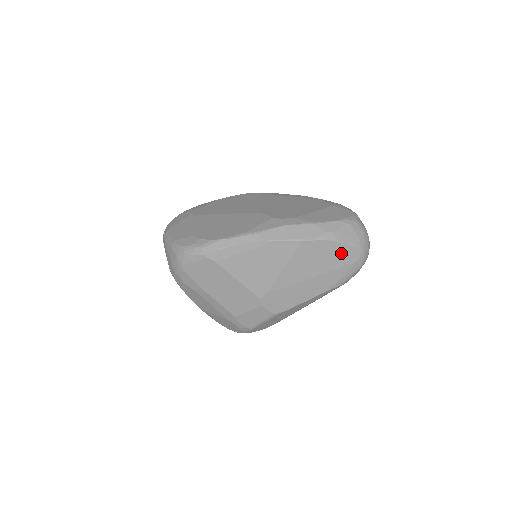
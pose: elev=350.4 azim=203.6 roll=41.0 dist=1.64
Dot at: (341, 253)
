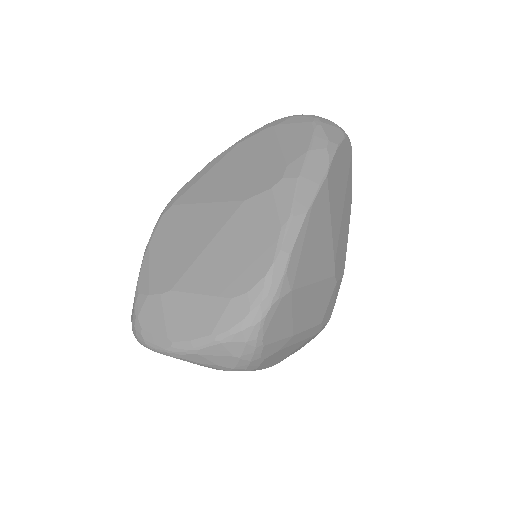
Dot at: (344, 155)
